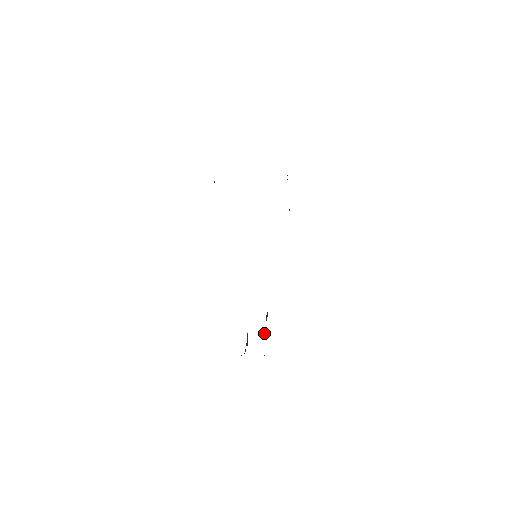
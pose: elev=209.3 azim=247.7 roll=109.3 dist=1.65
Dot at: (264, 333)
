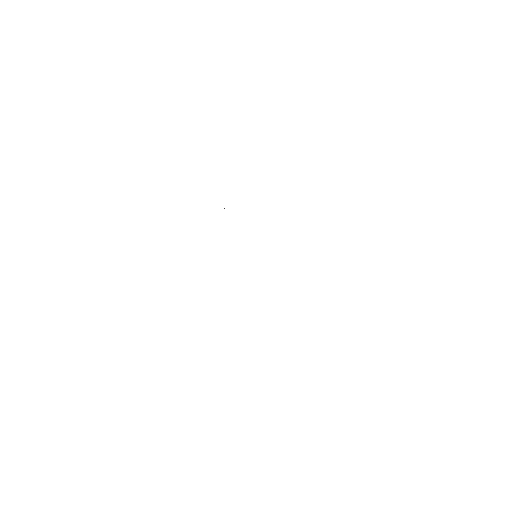
Dot at: occluded
